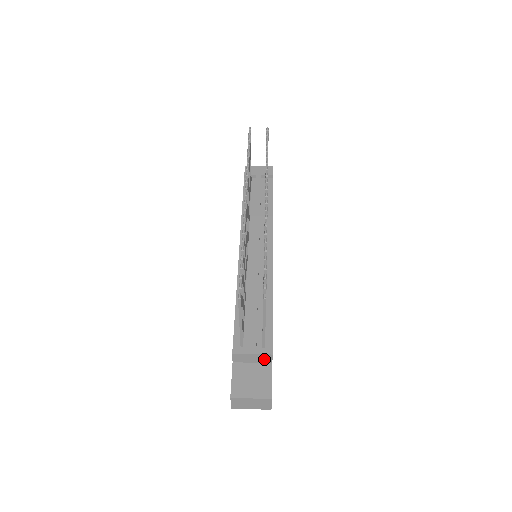
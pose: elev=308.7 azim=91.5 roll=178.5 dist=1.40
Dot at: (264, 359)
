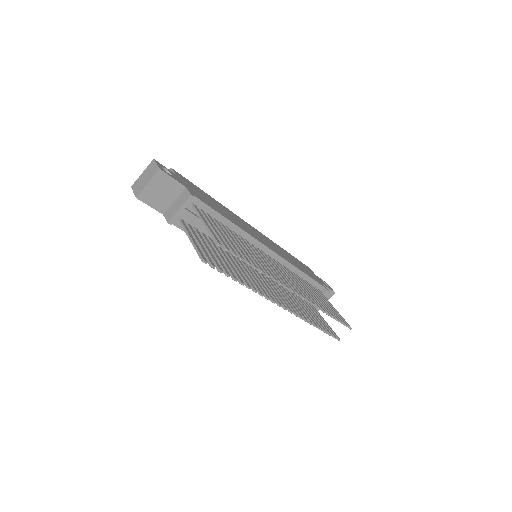
Dot at: (321, 291)
